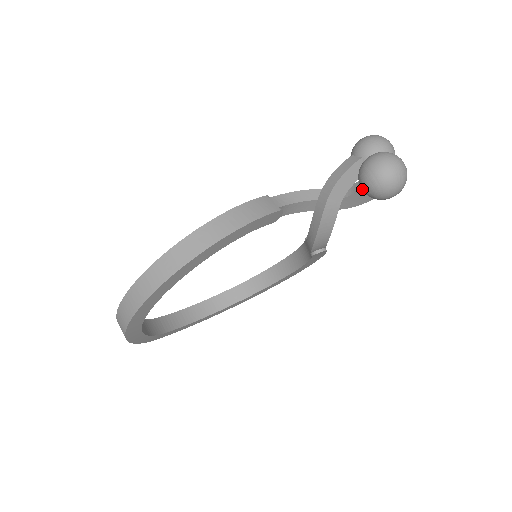
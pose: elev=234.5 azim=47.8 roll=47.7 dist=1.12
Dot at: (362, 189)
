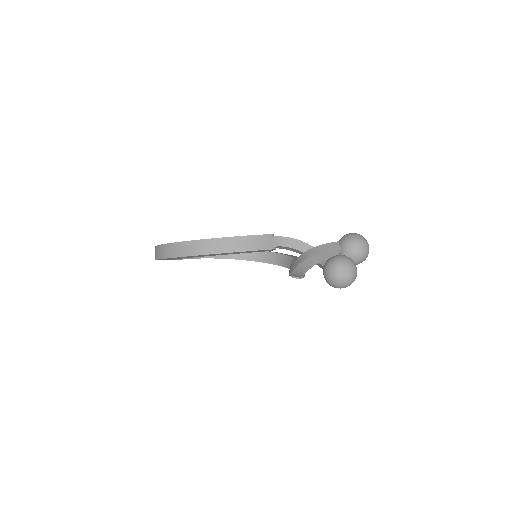
Dot at: occluded
